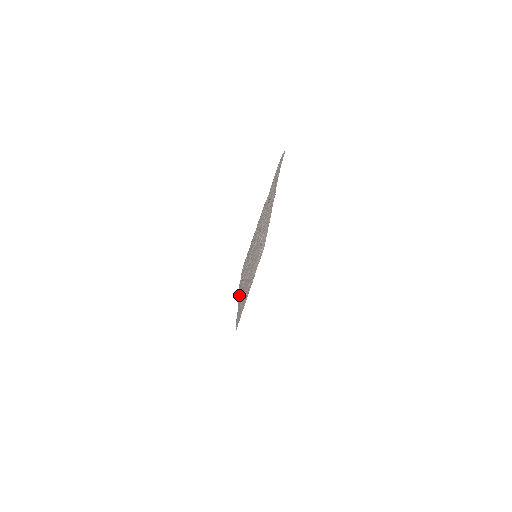
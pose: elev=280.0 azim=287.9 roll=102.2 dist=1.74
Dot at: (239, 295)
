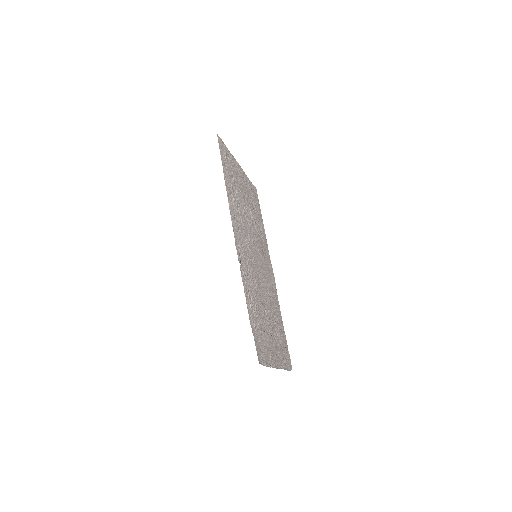
Dot at: (278, 305)
